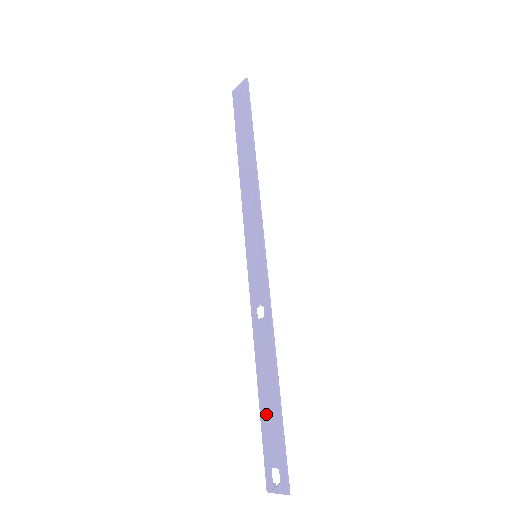
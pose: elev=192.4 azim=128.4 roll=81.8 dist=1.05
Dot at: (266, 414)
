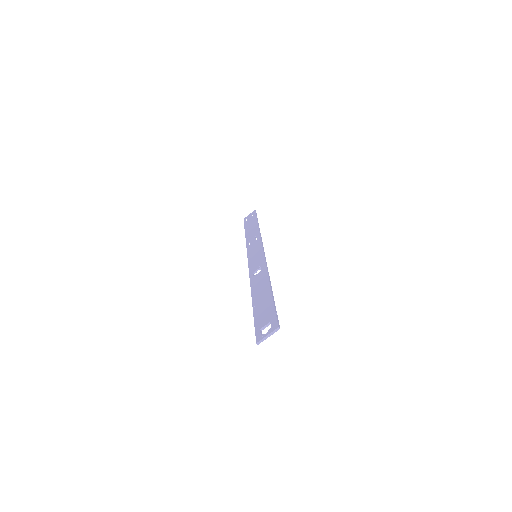
Dot at: (259, 307)
